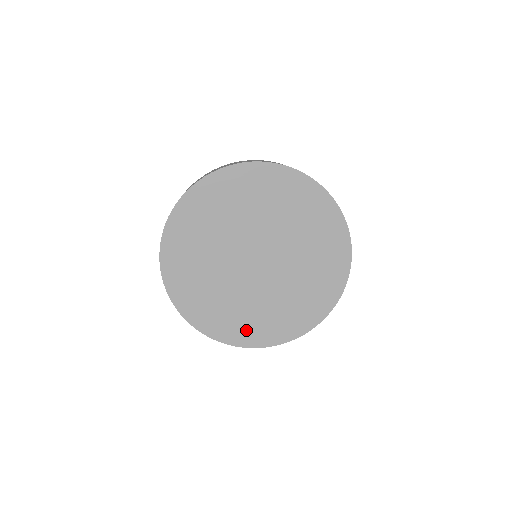
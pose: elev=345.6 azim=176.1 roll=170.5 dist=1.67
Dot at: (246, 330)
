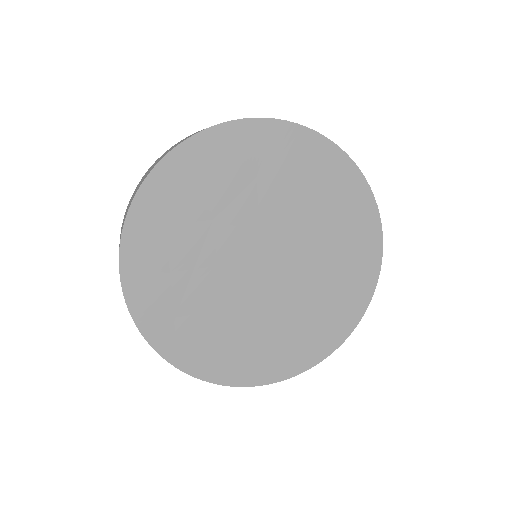
Dot at: (270, 359)
